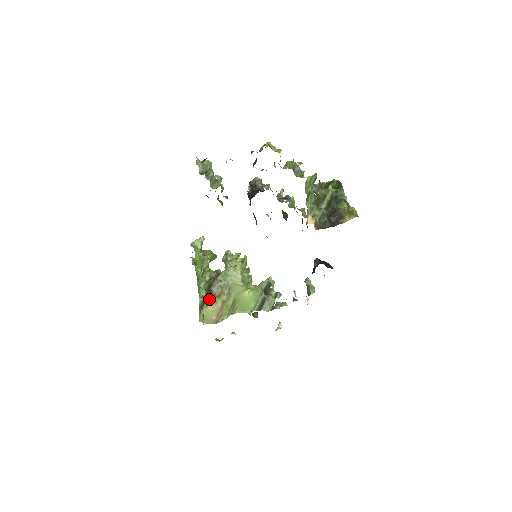
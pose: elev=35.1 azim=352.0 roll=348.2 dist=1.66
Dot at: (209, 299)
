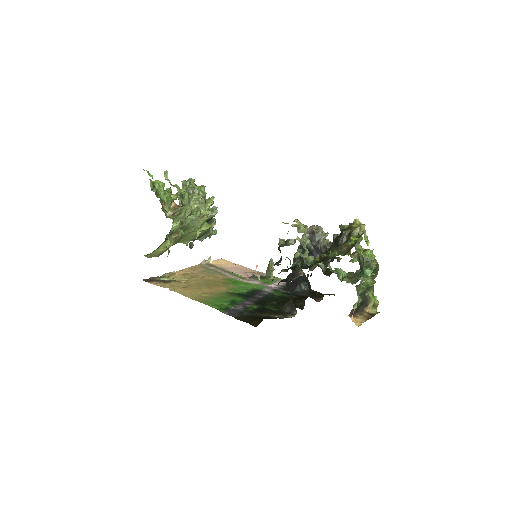
Dot at: (165, 241)
